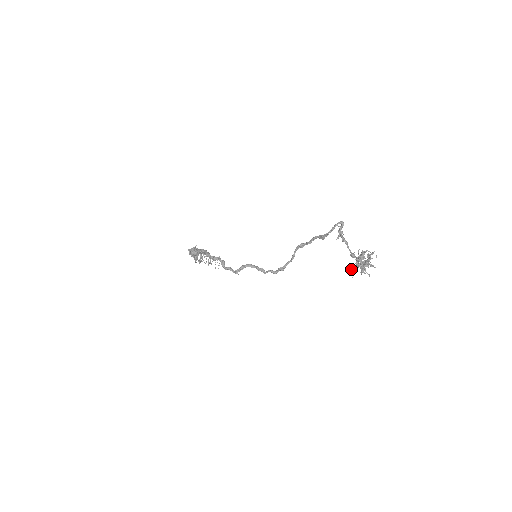
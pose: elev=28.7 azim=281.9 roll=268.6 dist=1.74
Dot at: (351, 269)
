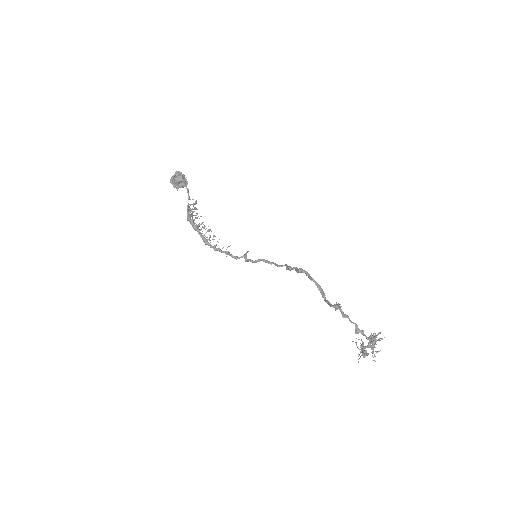
Dot at: (357, 347)
